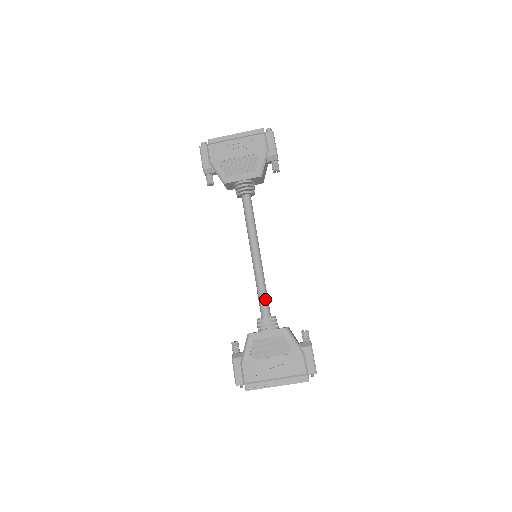
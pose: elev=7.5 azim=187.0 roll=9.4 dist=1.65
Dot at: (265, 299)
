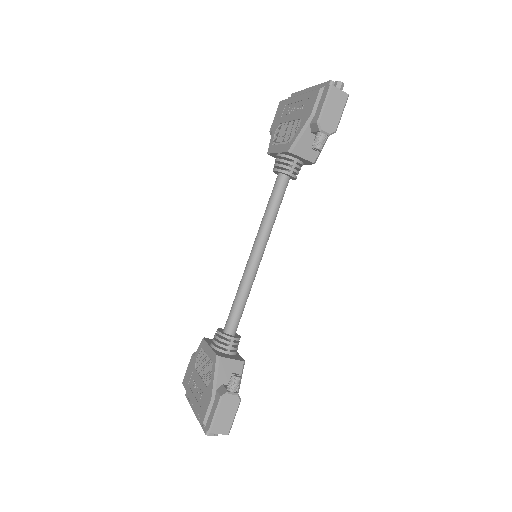
Dot at: (233, 311)
